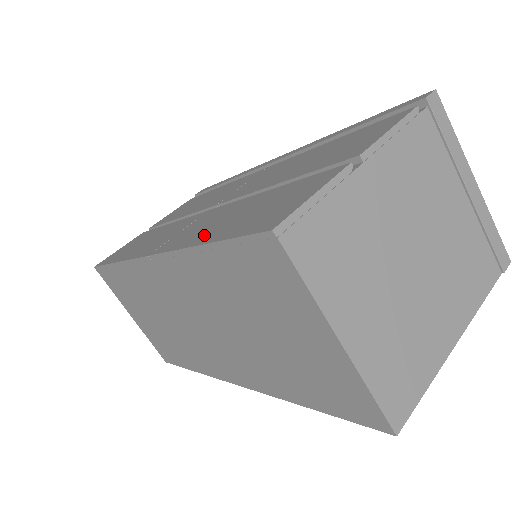
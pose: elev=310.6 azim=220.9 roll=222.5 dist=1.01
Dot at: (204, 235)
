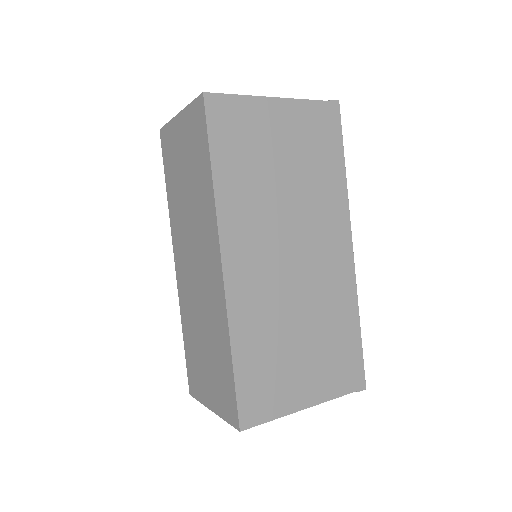
Dot at: occluded
